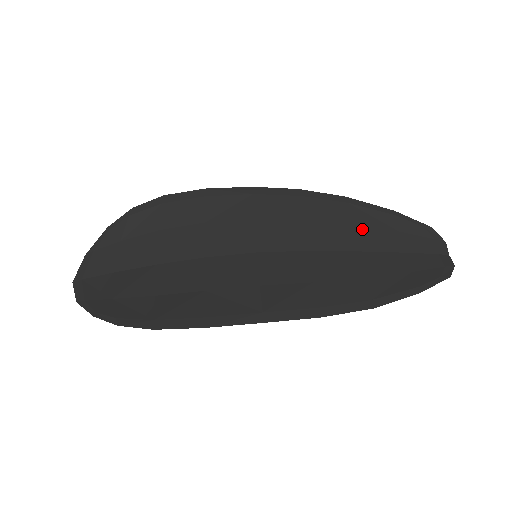
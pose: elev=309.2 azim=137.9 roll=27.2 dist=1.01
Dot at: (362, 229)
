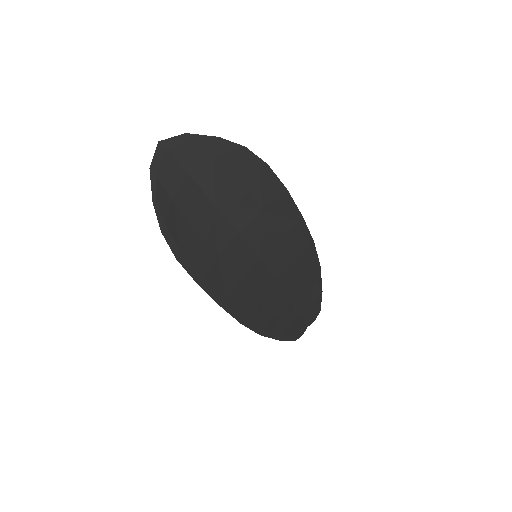
Dot at: (303, 288)
